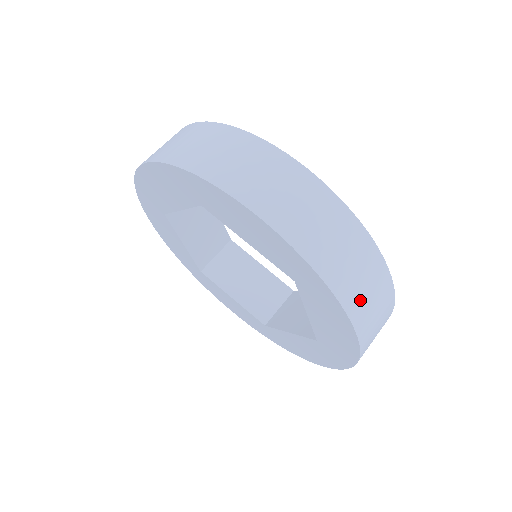
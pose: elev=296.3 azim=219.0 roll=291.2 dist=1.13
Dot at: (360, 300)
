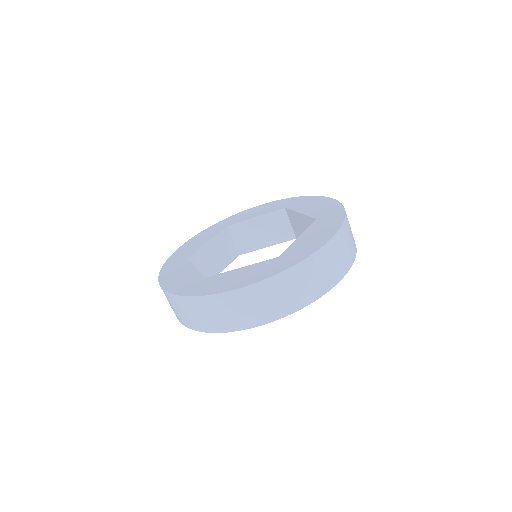
Dot at: (326, 279)
